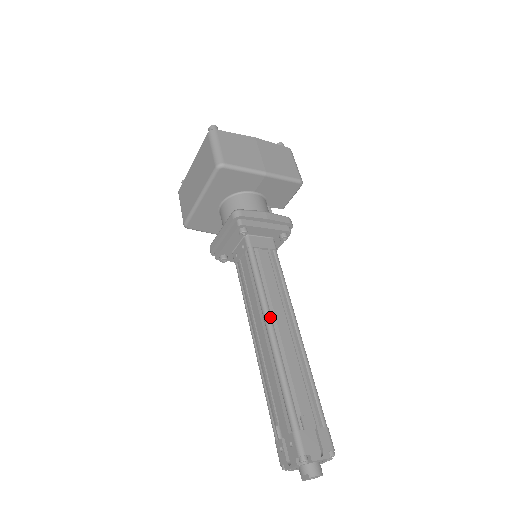
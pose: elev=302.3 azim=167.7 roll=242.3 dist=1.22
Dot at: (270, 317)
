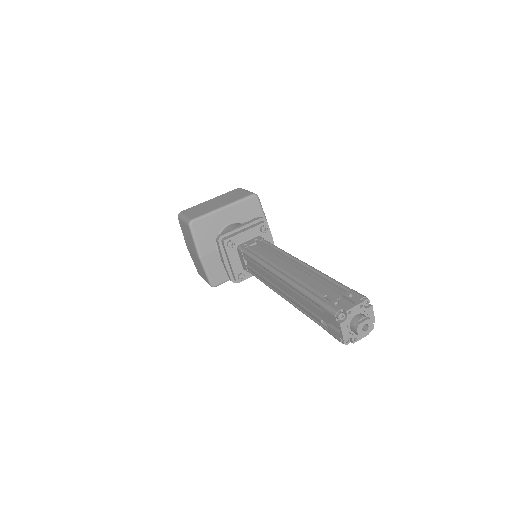
Dot at: occluded
